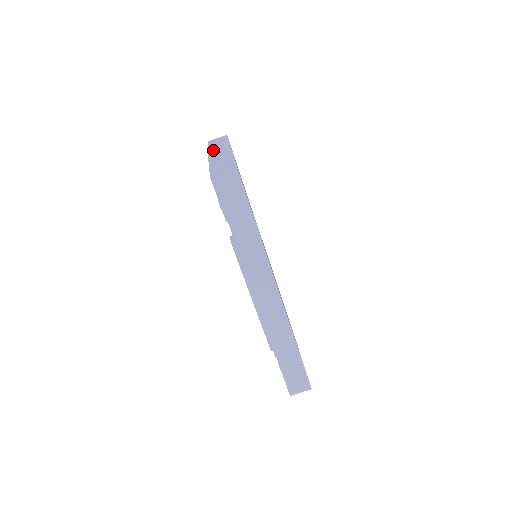
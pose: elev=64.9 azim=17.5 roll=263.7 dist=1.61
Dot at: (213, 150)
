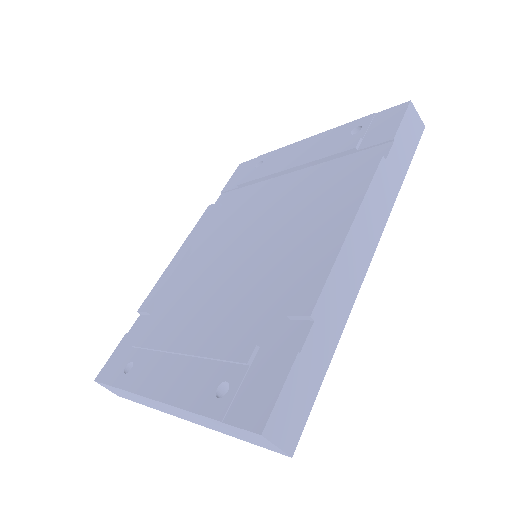
Dot at: occluded
